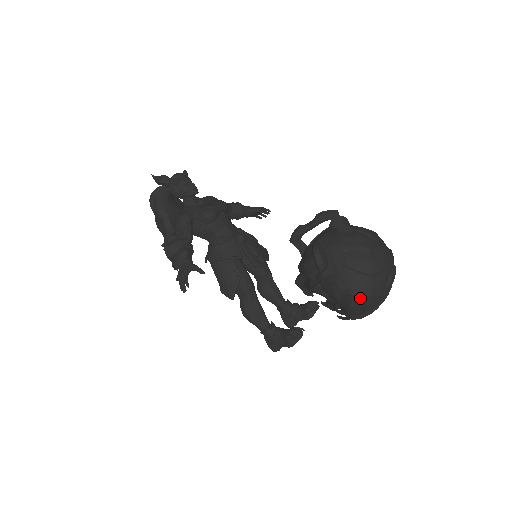
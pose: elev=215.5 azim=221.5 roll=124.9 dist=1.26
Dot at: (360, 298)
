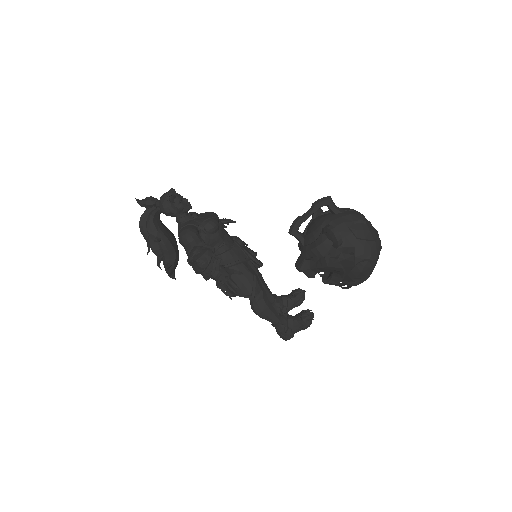
Dot at: (371, 261)
